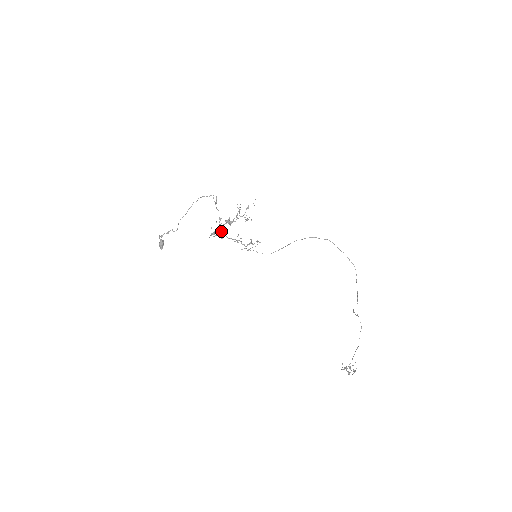
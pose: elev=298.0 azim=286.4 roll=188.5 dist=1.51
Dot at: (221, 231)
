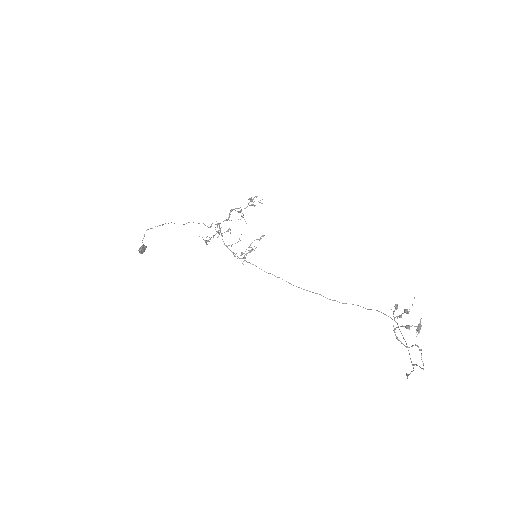
Dot at: (218, 223)
